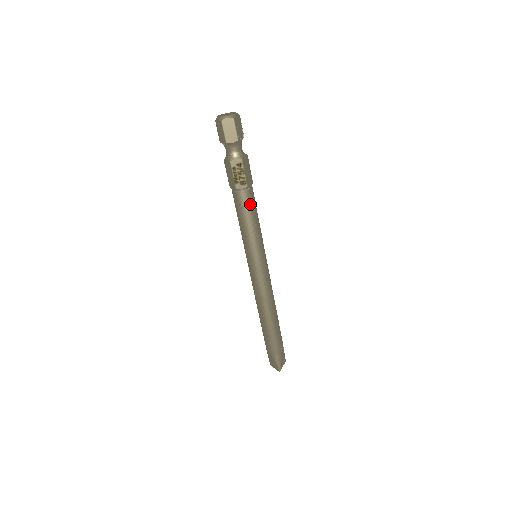
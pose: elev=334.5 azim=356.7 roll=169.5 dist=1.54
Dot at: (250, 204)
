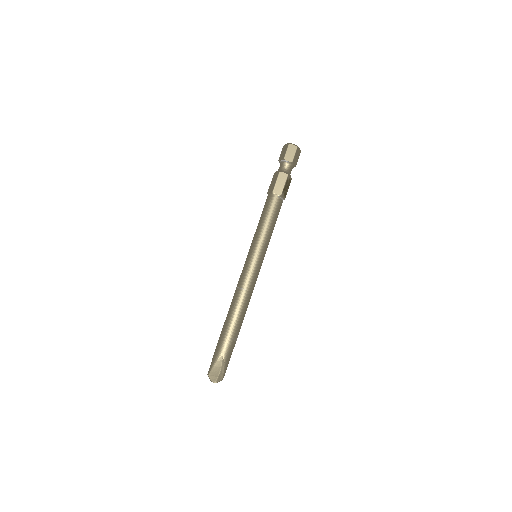
Dot at: occluded
